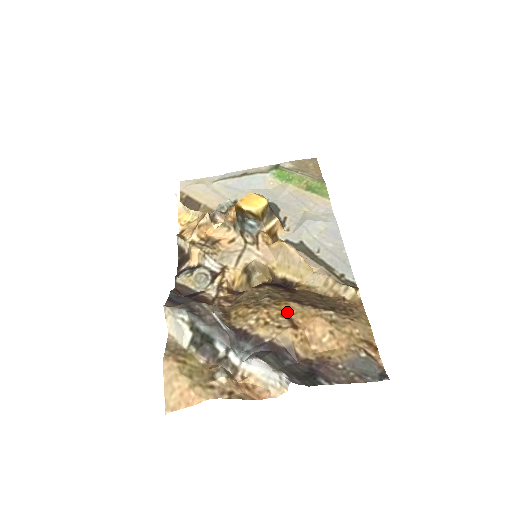
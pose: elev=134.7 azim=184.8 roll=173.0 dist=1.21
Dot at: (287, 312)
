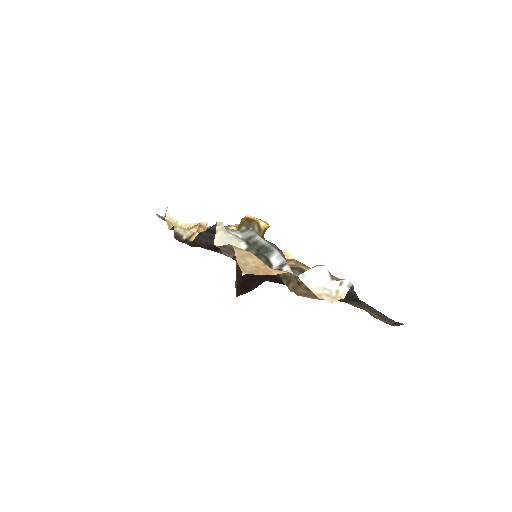
Dot at: occluded
